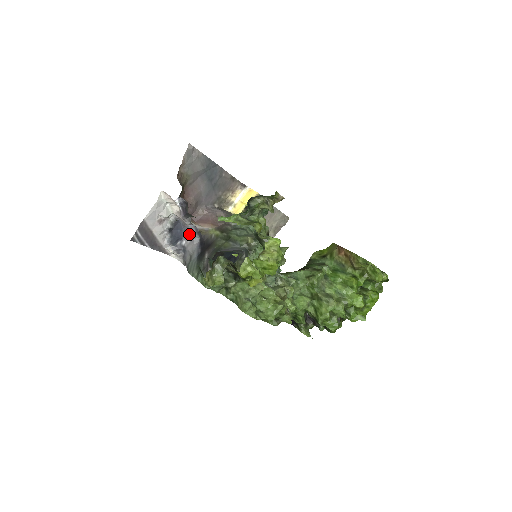
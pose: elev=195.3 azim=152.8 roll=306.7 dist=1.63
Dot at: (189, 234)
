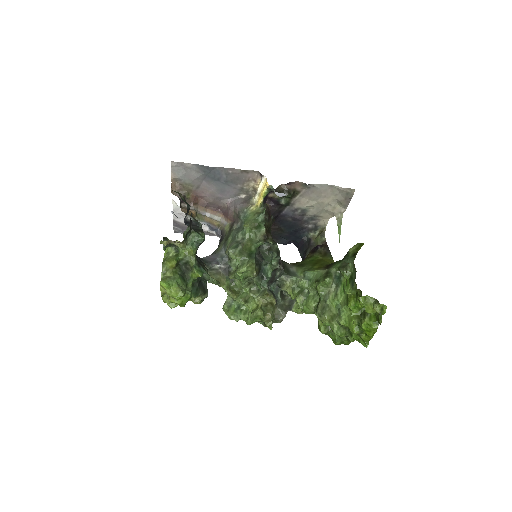
Dot at: occluded
